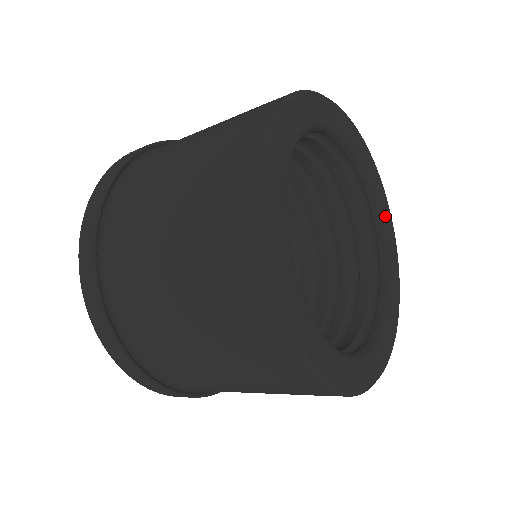
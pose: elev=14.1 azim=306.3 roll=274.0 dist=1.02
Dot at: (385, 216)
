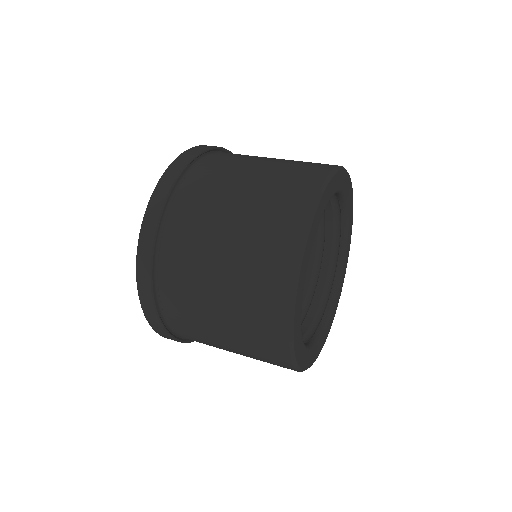
Dot at: (346, 190)
